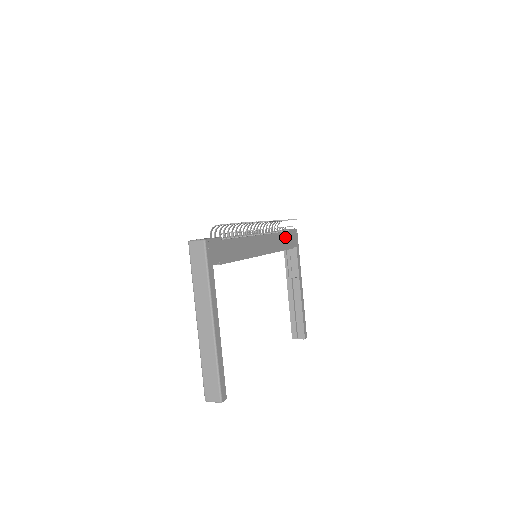
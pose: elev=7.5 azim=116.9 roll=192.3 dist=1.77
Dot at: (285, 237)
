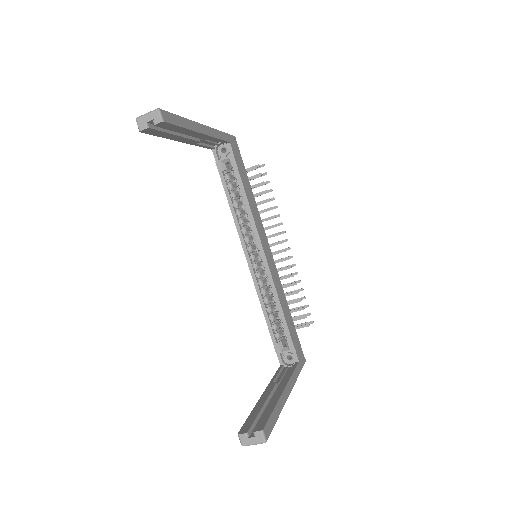
Dot at: (291, 321)
